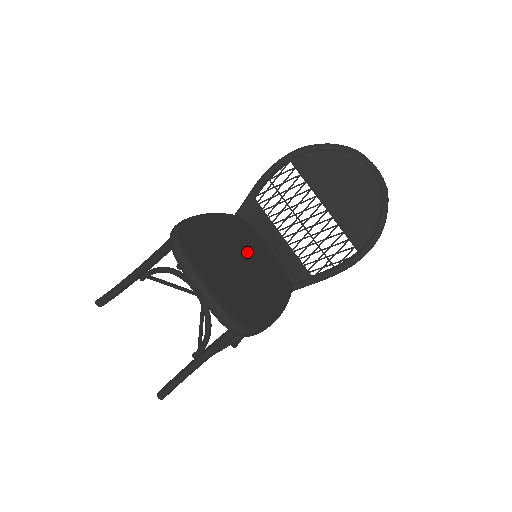
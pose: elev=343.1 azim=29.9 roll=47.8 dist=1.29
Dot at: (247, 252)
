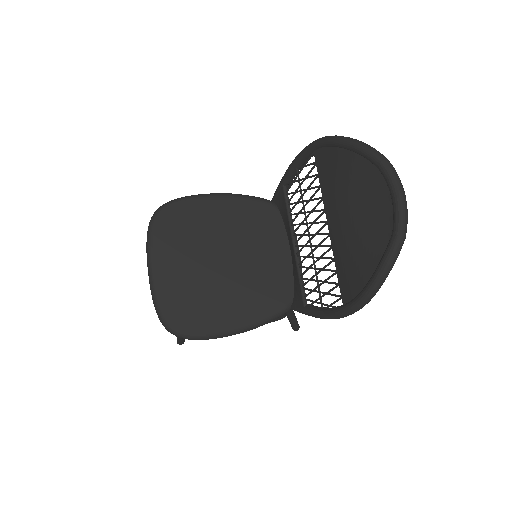
Dot at: (245, 249)
